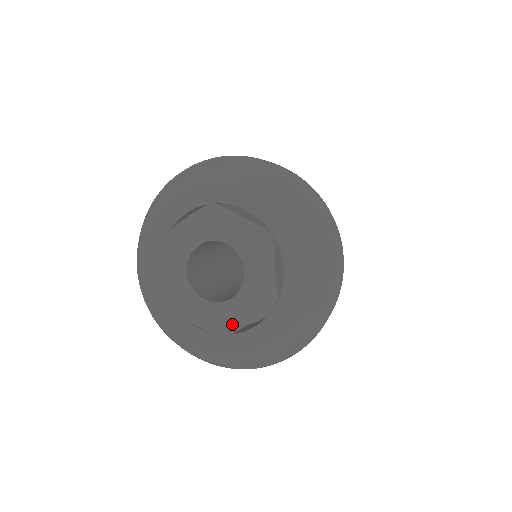
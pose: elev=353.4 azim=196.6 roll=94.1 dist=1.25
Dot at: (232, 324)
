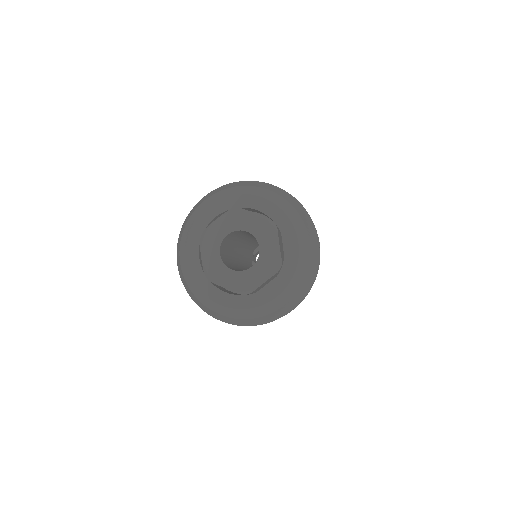
Dot at: (218, 279)
